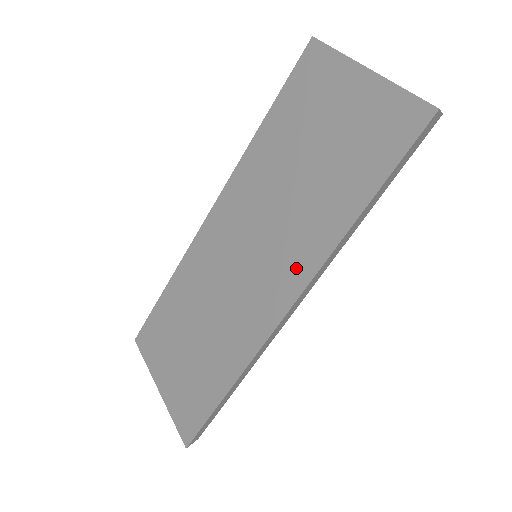
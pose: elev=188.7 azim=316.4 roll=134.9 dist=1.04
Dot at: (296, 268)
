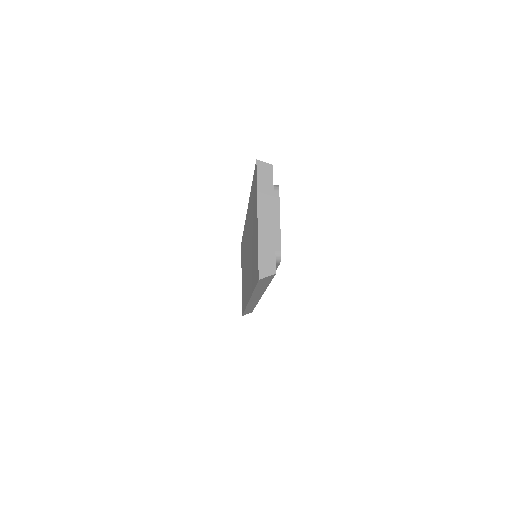
Dot at: (249, 287)
